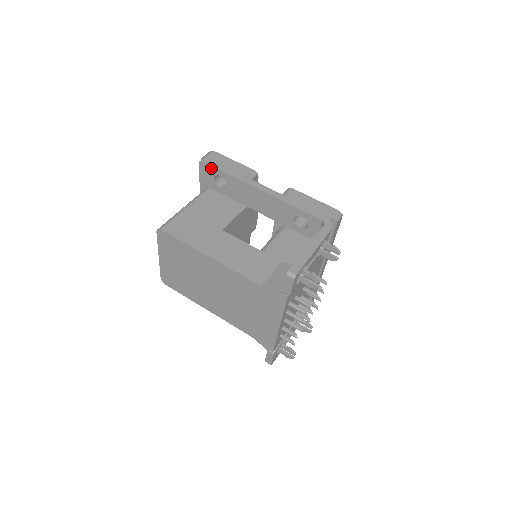
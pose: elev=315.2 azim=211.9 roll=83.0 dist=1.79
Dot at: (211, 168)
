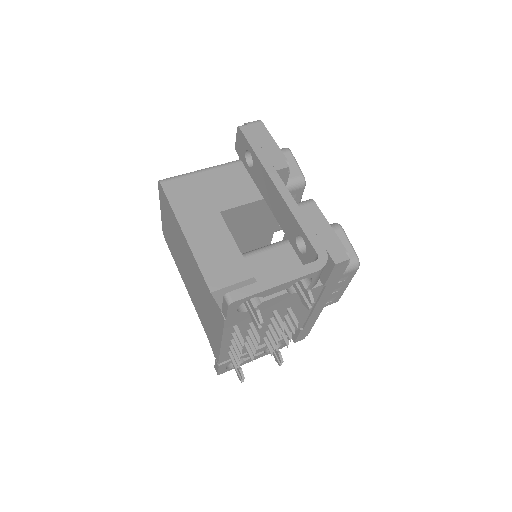
Dot at: (244, 139)
